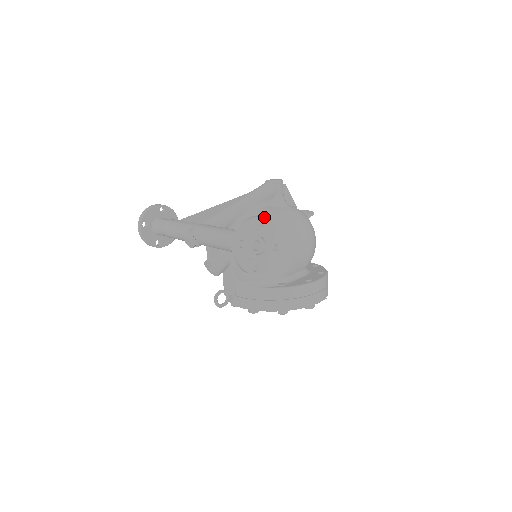
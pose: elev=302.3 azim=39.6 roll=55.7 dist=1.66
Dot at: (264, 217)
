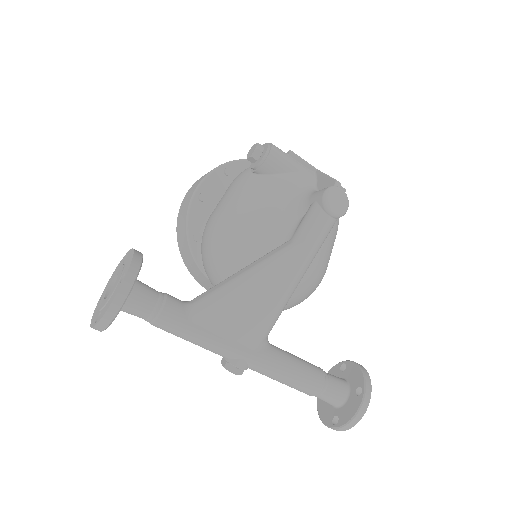
Dot at: occluded
